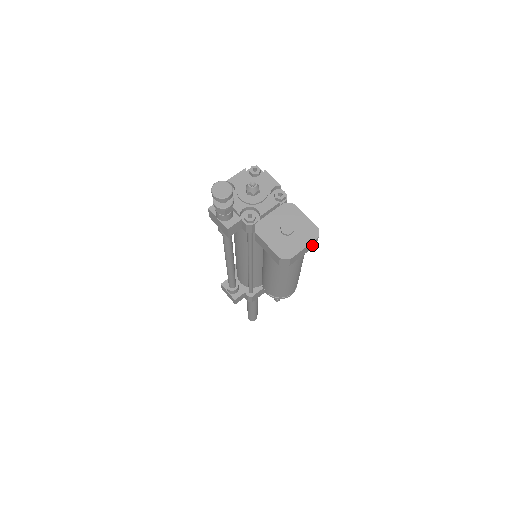
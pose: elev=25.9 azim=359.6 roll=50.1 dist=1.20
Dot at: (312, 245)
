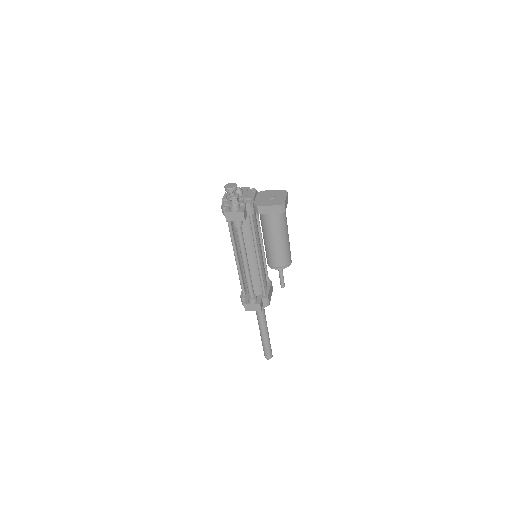
Dot at: (287, 198)
